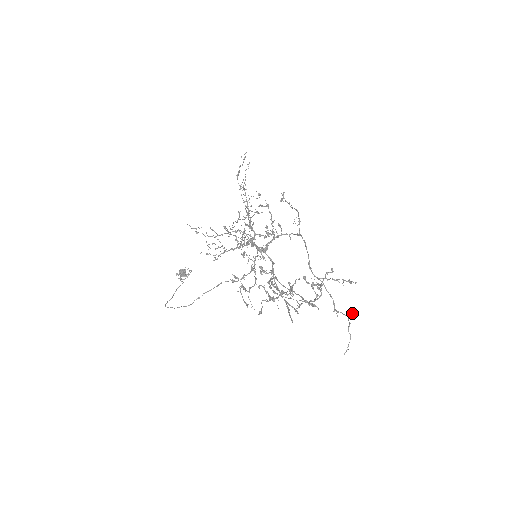
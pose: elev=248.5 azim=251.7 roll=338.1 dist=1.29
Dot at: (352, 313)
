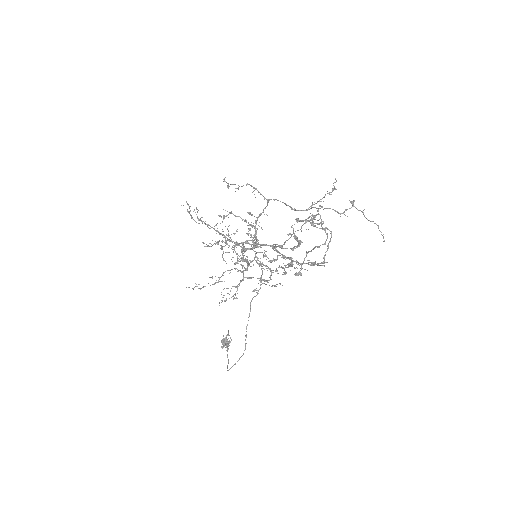
Dot at: (354, 201)
